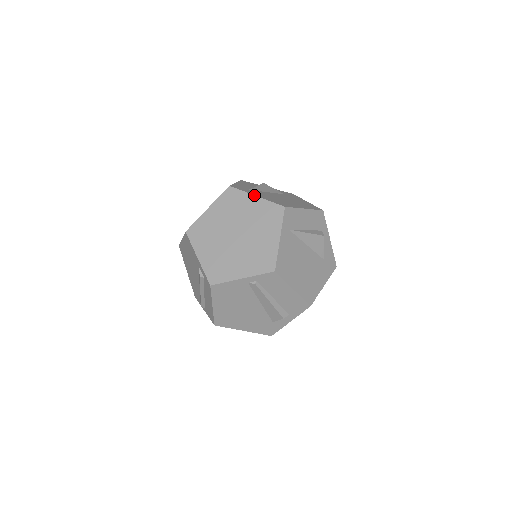
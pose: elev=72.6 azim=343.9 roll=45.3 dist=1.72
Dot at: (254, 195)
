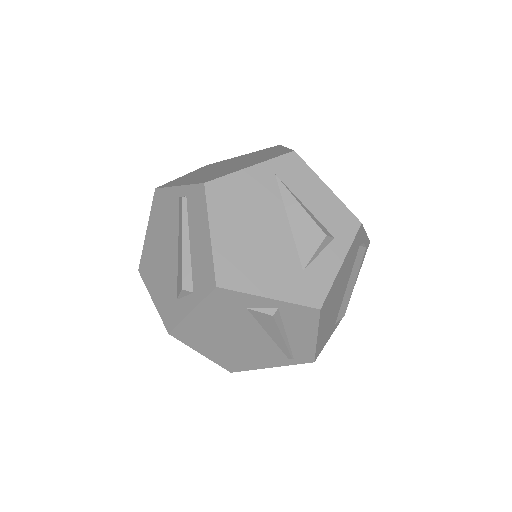
Dot at: (286, 147)
